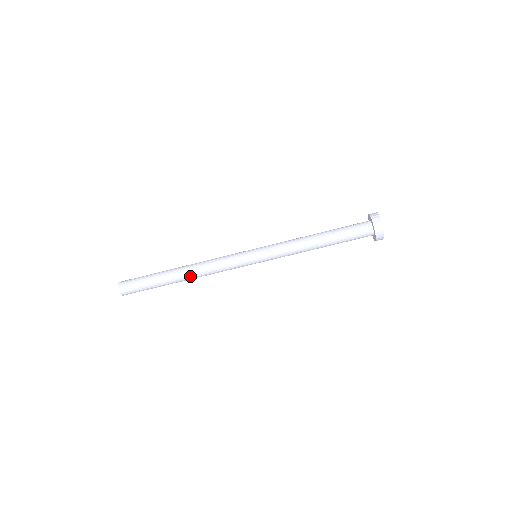
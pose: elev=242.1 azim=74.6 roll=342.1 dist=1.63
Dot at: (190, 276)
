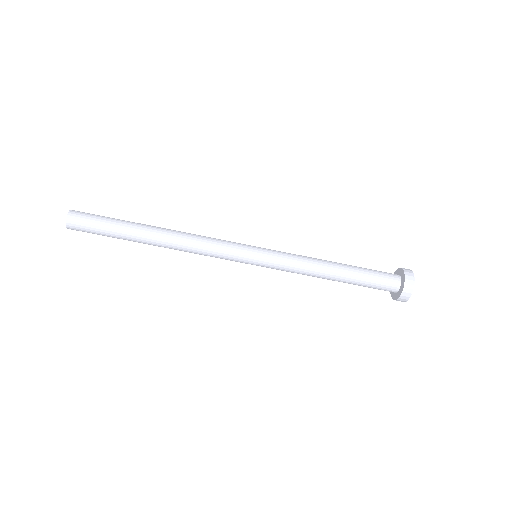
Dot at: (167, 245)
